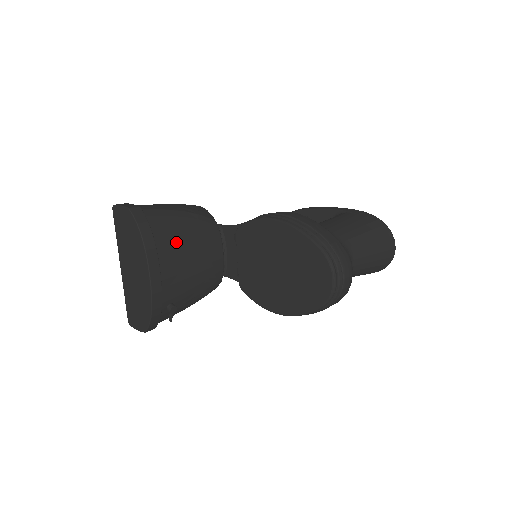
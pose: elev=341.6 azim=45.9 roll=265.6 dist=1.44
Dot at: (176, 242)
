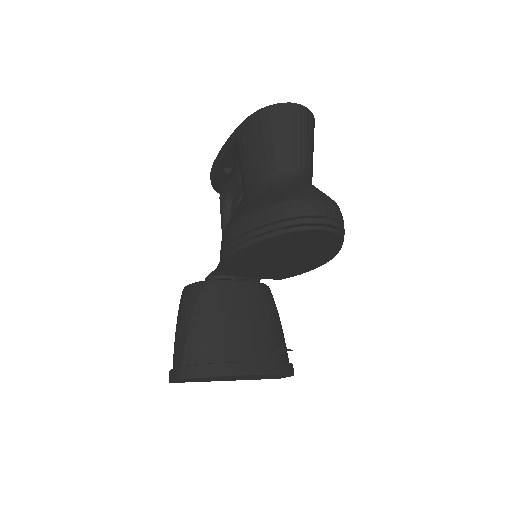
Dot at: (222, 337)
